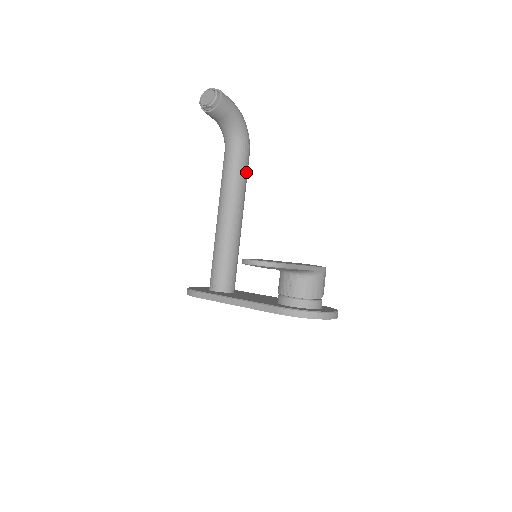
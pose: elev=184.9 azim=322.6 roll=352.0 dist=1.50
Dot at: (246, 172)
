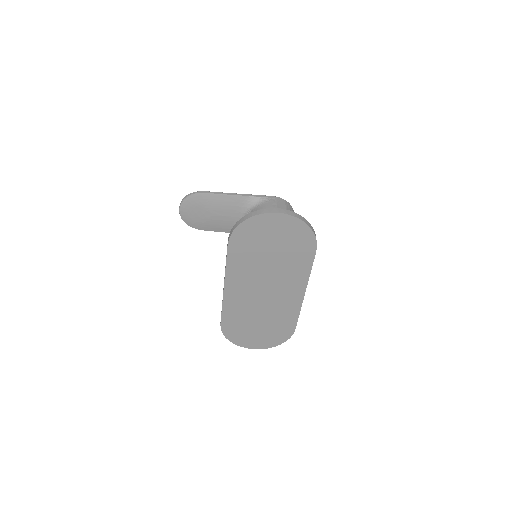
Dot at: occluded
